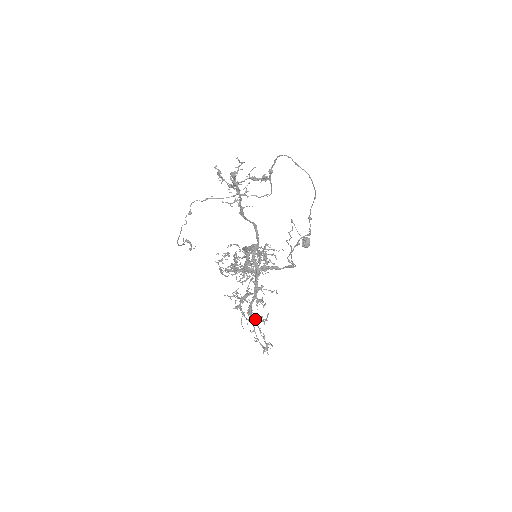
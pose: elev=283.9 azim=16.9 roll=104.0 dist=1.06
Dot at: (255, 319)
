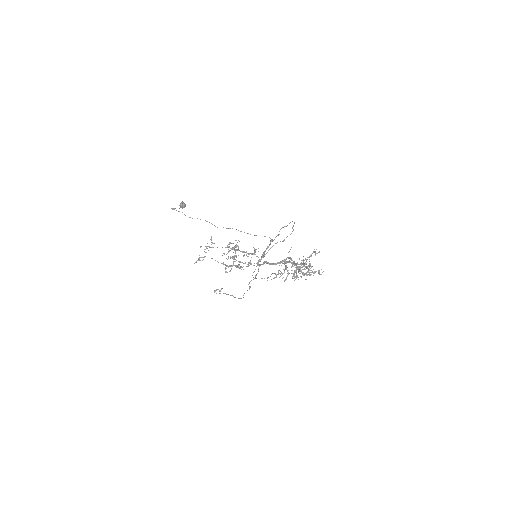
Dot at: occluded
